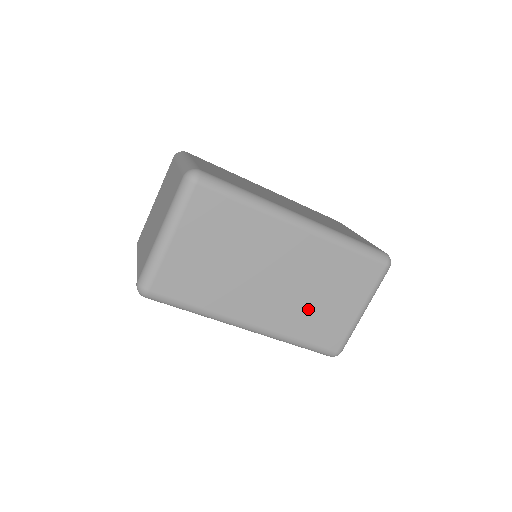
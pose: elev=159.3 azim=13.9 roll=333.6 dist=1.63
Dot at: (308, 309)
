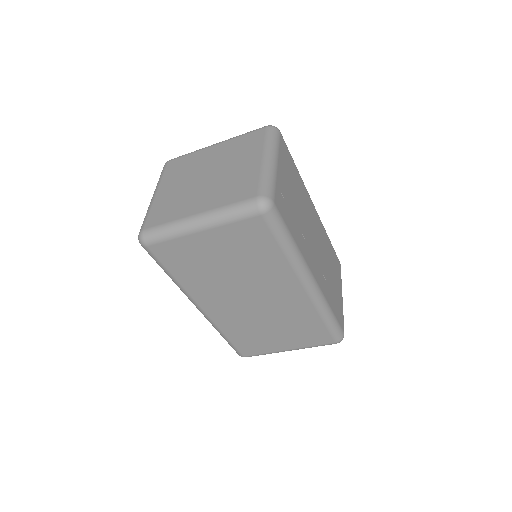
Dot at: (329, 280)
